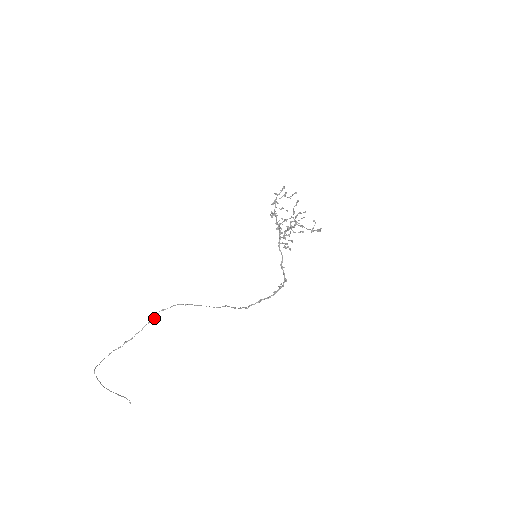
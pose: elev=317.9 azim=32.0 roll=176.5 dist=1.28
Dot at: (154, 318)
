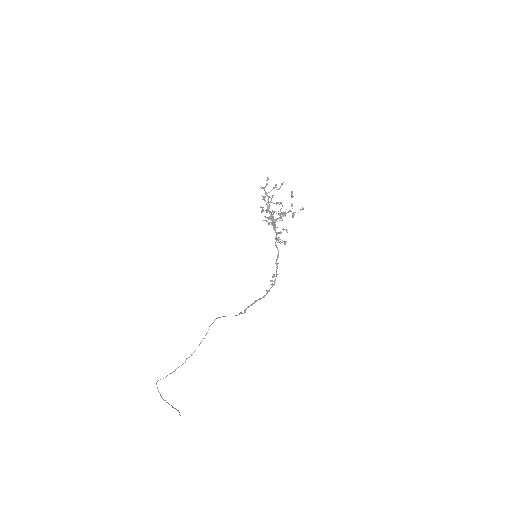
Dot at: (206, 334)
